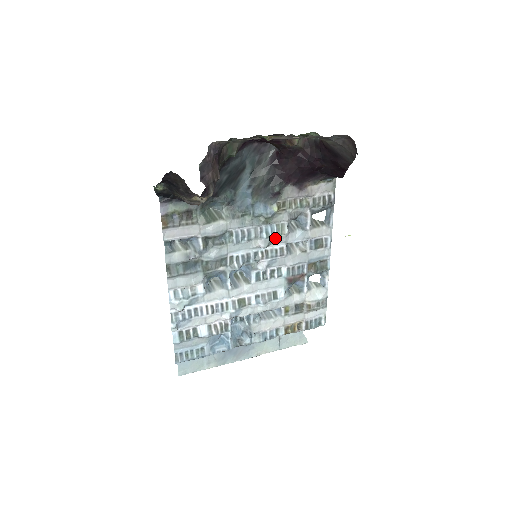
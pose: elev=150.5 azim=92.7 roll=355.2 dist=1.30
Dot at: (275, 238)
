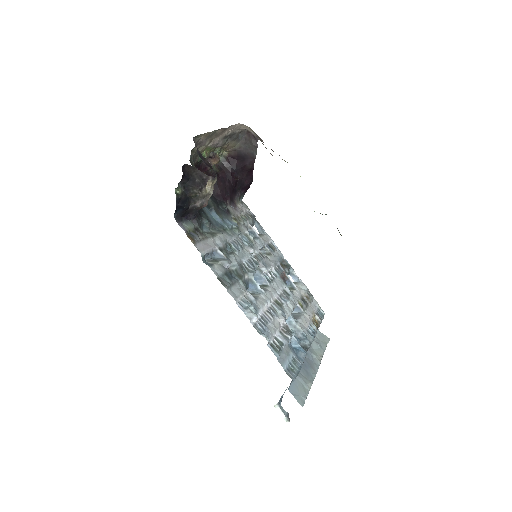
Dot at: (251, 245)
